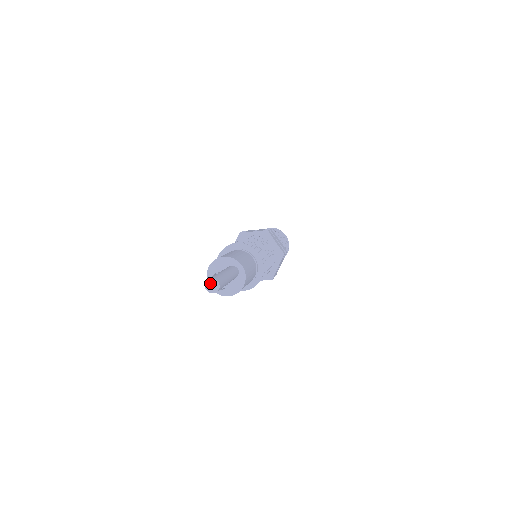
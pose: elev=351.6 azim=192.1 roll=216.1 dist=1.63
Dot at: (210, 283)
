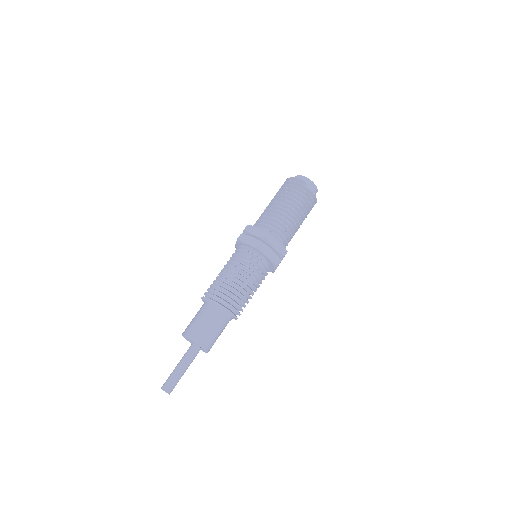
Dot at: (163, 390)
